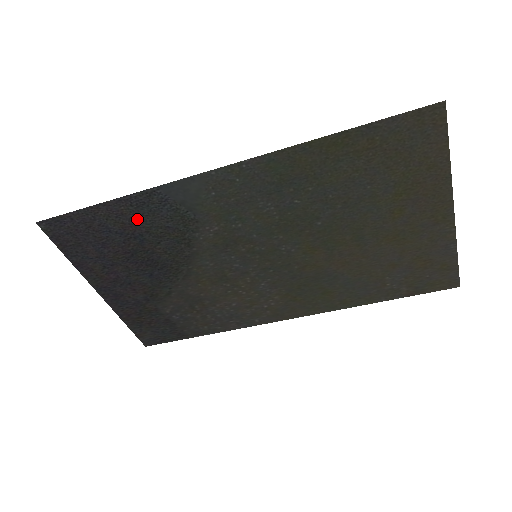
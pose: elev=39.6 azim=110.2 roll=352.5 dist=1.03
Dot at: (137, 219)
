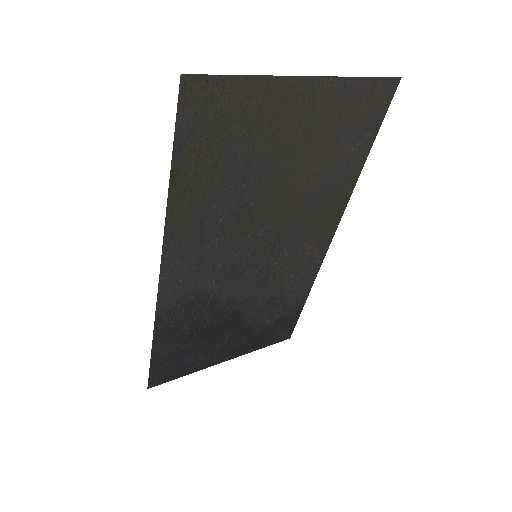
Dot at: (176, 332)
